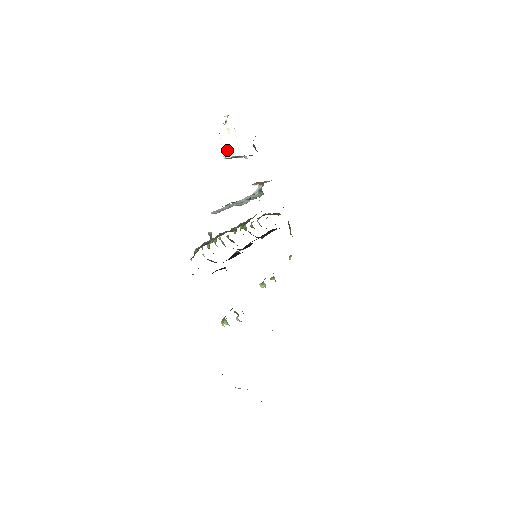
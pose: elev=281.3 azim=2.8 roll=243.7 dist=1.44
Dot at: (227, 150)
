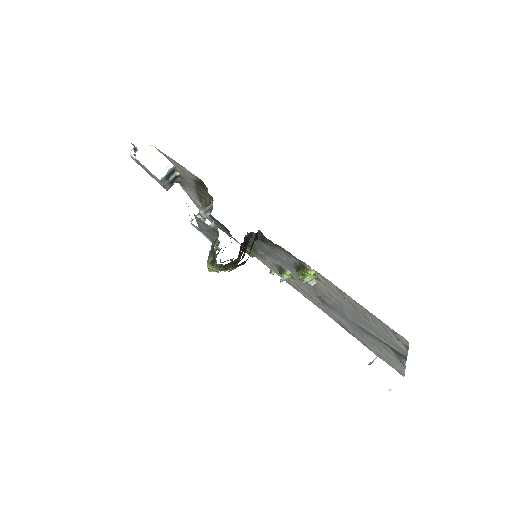
Dot at: (158, 170)
